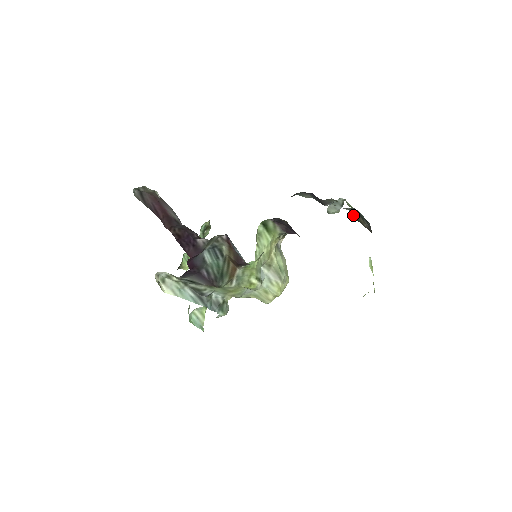
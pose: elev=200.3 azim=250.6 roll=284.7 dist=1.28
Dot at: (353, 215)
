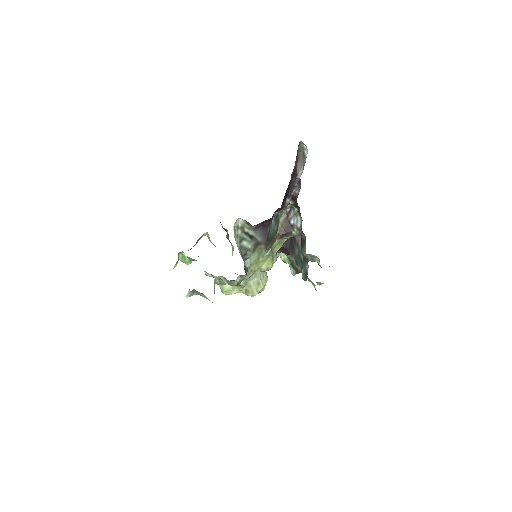
Dot at: (293, 260)
